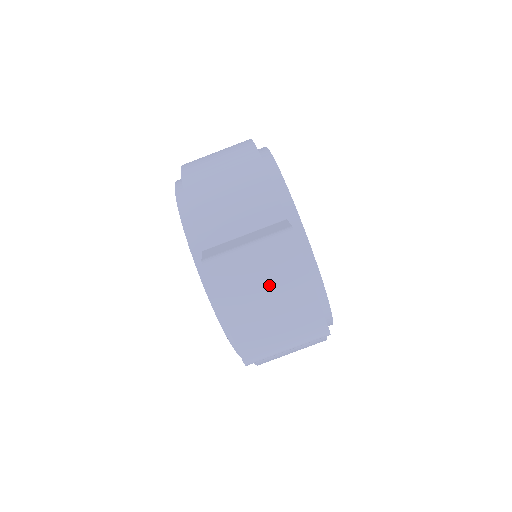
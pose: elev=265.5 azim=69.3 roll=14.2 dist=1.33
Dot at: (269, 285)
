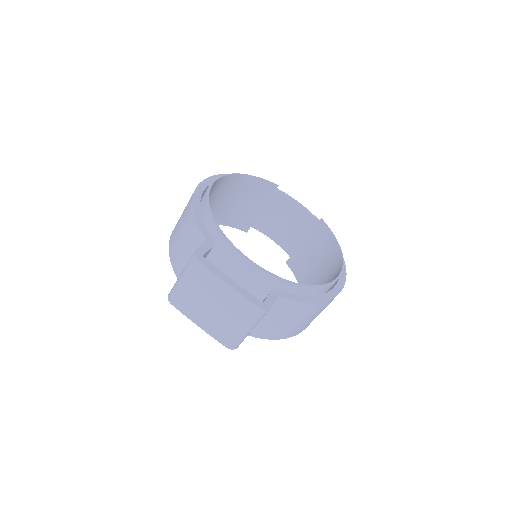
Dot at: (203, 294)
